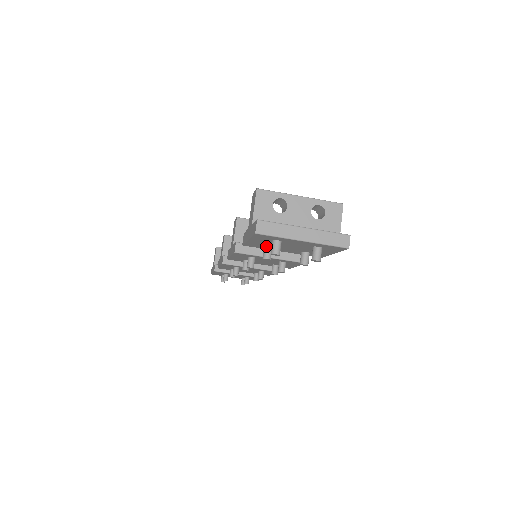
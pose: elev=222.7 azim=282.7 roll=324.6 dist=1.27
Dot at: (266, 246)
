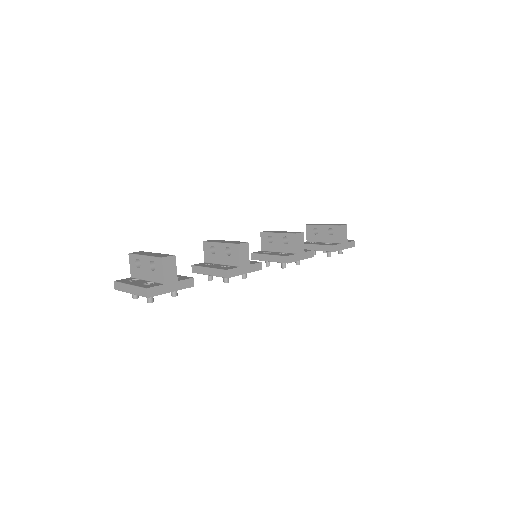
Dot at: occluded
